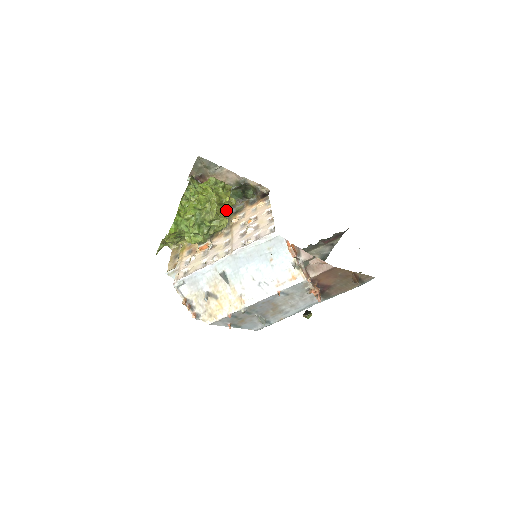
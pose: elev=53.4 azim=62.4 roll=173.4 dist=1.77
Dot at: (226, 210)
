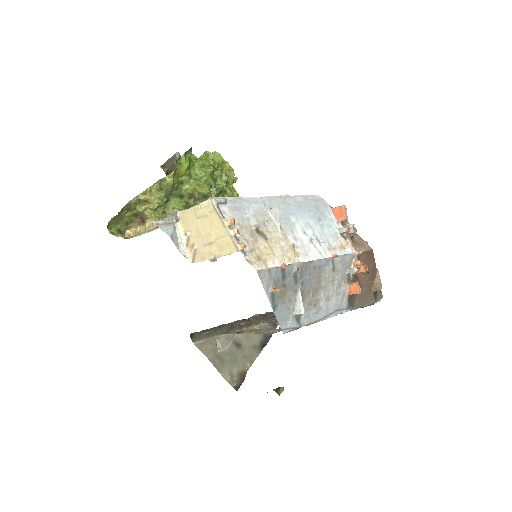
Dot at: occluded
